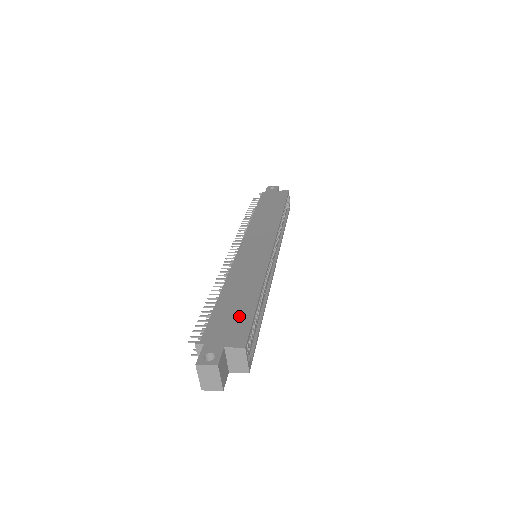
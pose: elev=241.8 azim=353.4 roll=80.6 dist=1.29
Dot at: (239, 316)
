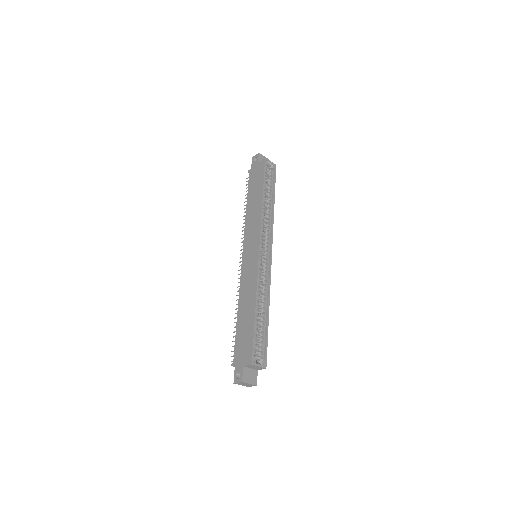
Dot at: (247, 336)
